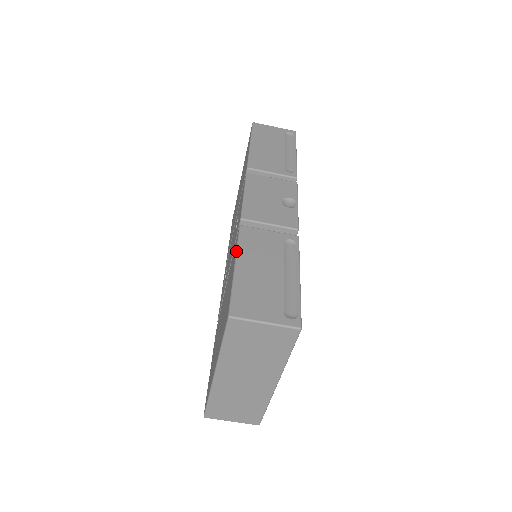
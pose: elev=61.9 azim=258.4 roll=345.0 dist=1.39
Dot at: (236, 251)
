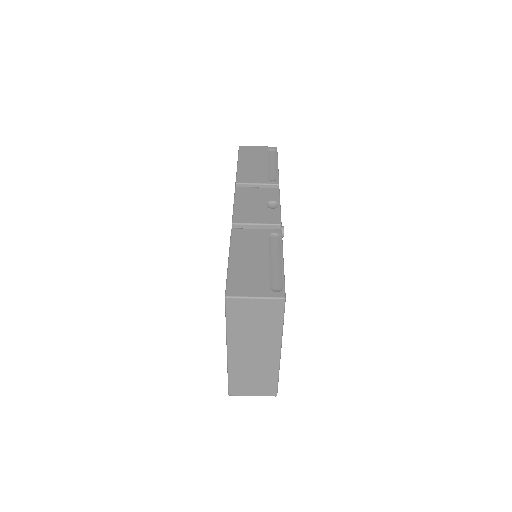
Dot at: (229, 248)
